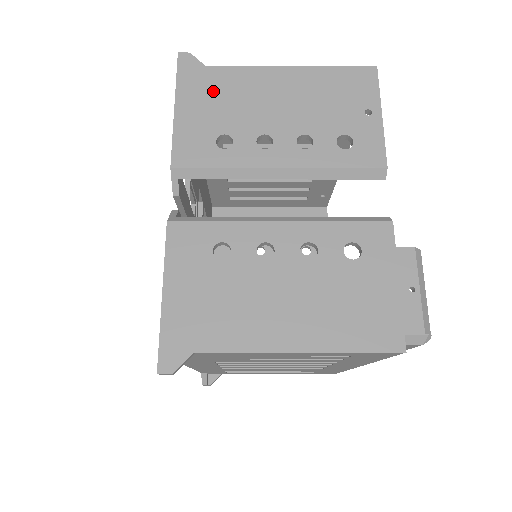
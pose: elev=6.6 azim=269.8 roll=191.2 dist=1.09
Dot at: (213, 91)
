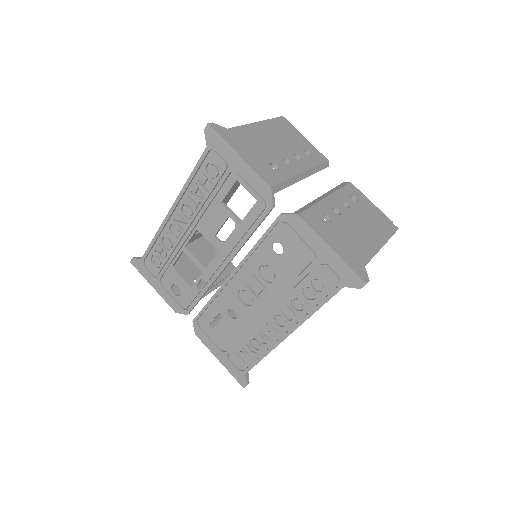
Dot at: (244, 142)
